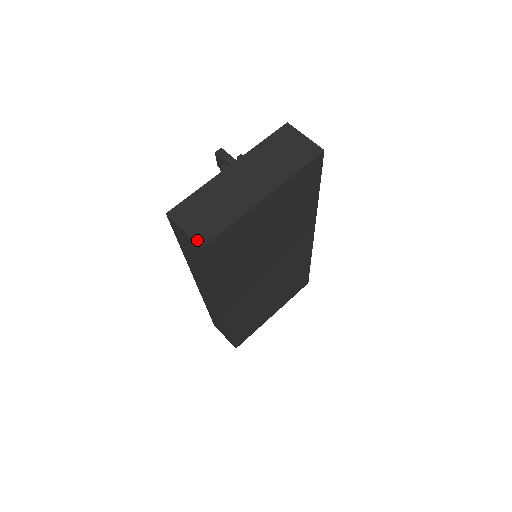
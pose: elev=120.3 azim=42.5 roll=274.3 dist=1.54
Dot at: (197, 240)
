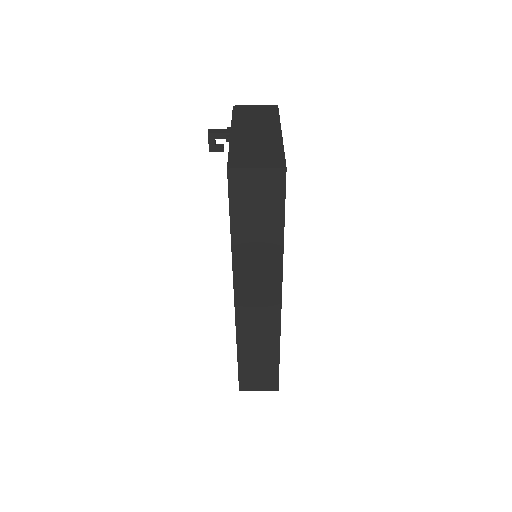
Dot at: (276, 166)
